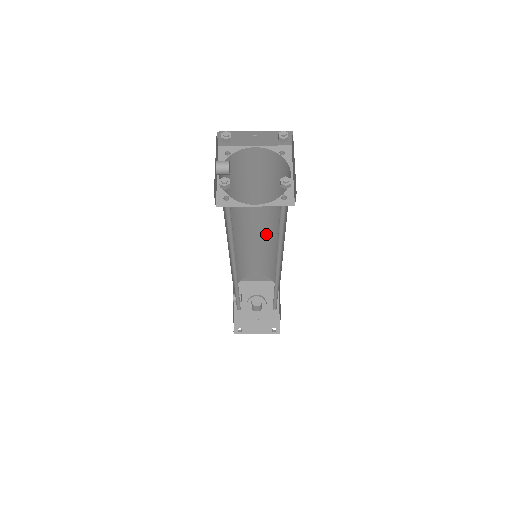
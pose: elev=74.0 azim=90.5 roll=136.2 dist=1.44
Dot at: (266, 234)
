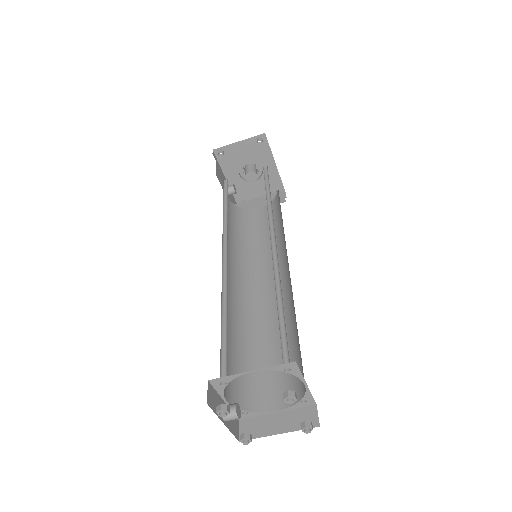
Dot at: occluded
